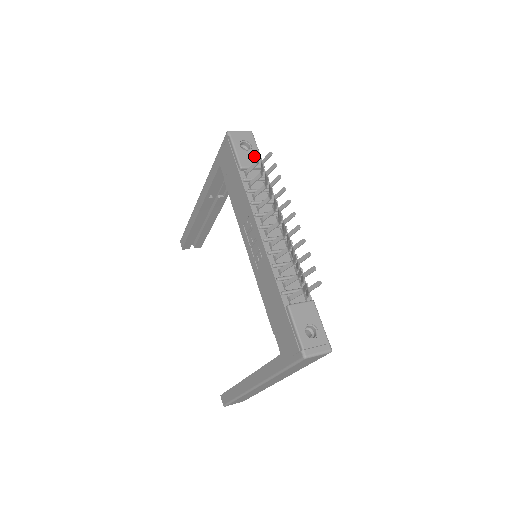
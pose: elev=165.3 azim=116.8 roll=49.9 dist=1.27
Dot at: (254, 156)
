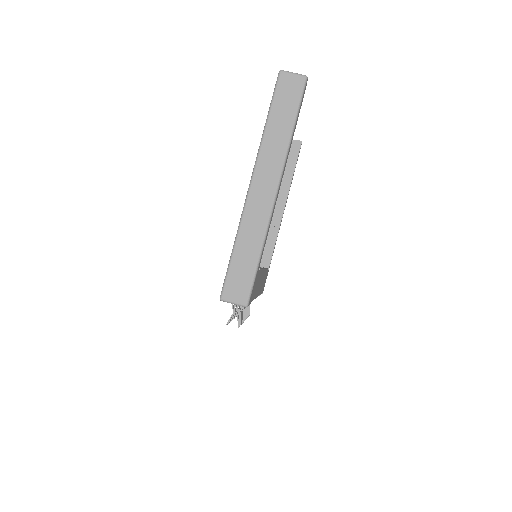
Dot at: occluded
